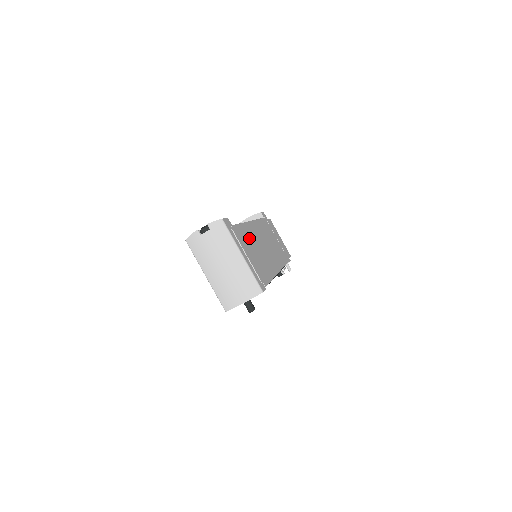
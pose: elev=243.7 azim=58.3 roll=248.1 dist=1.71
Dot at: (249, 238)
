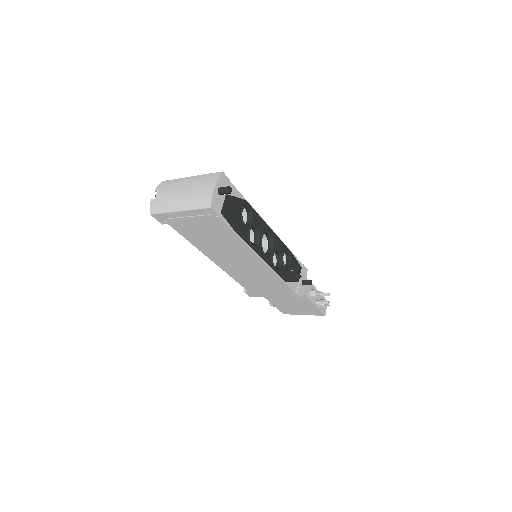
Dot at: occluded
